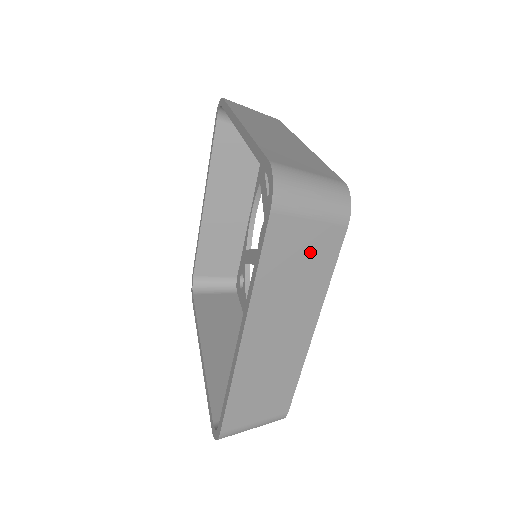
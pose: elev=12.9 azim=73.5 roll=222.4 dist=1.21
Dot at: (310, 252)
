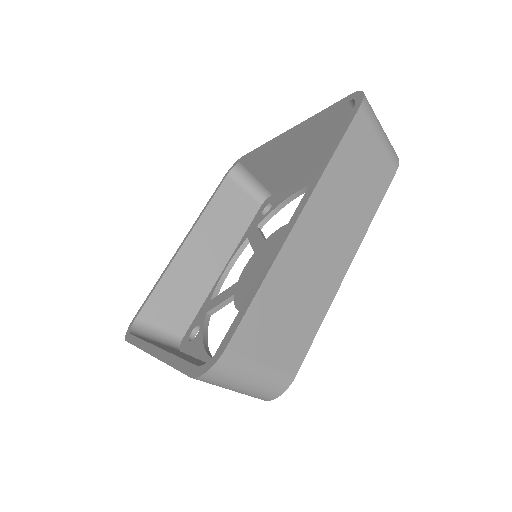
Dot at: (371, 169)
